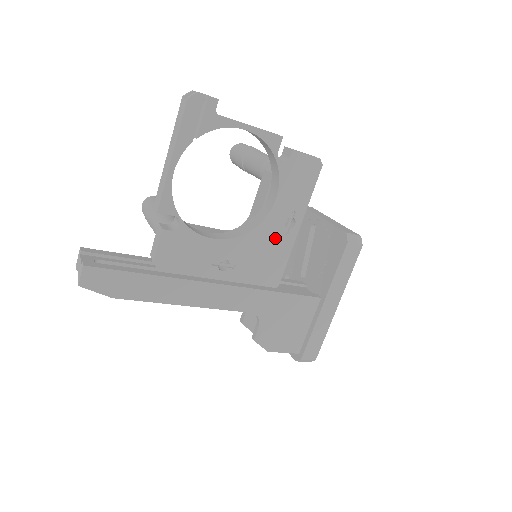
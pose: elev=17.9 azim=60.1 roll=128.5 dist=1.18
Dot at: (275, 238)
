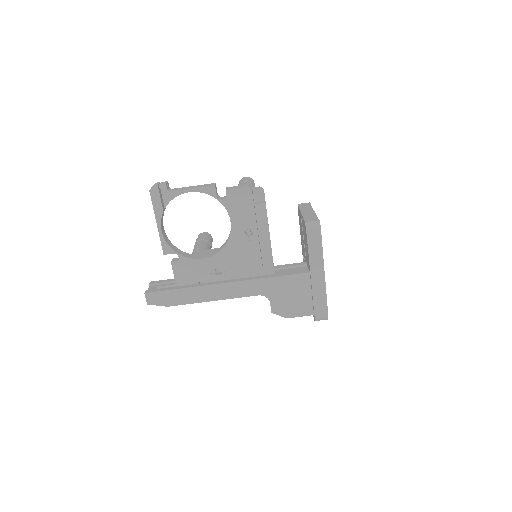
Dot at: (244, 245)
